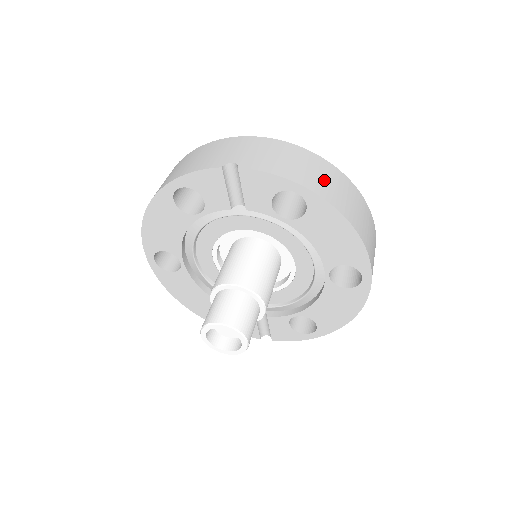
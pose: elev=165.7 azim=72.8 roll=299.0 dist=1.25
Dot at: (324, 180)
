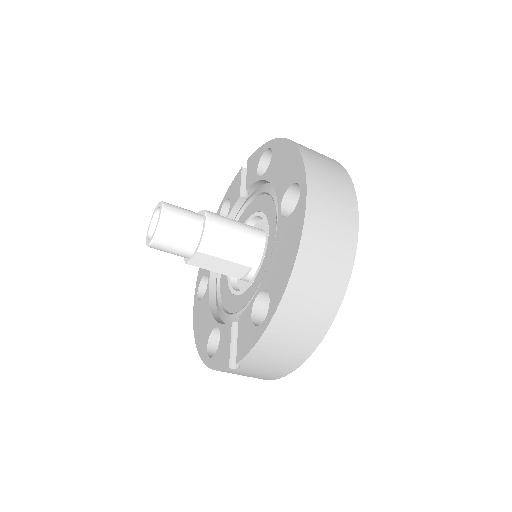
Dot at: occluded
